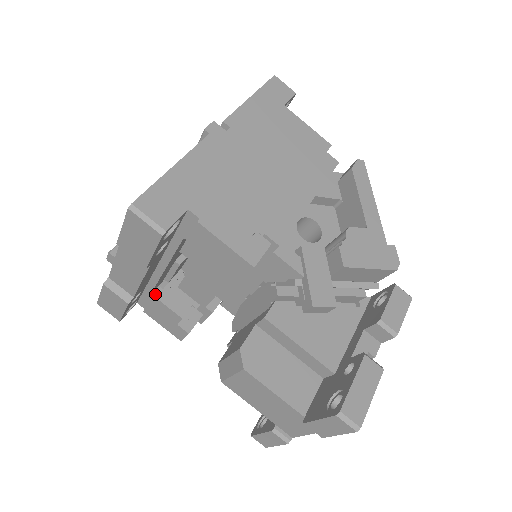
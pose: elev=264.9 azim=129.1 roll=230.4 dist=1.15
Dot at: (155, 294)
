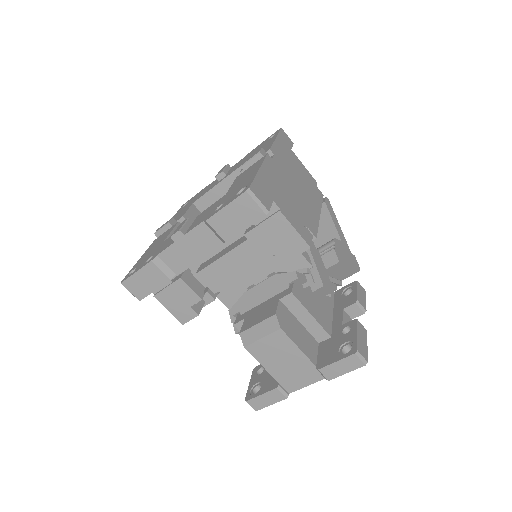
Dot at: (182, 277)
